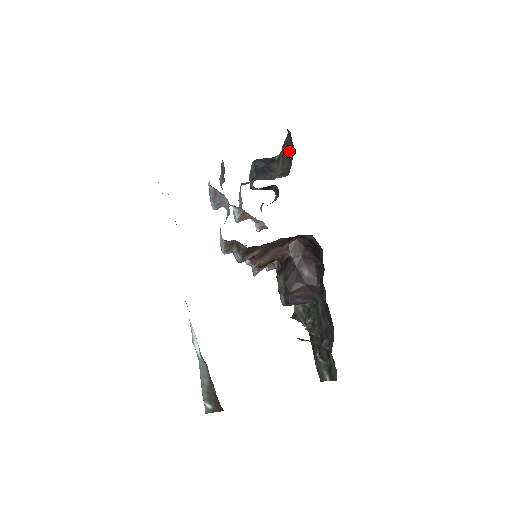
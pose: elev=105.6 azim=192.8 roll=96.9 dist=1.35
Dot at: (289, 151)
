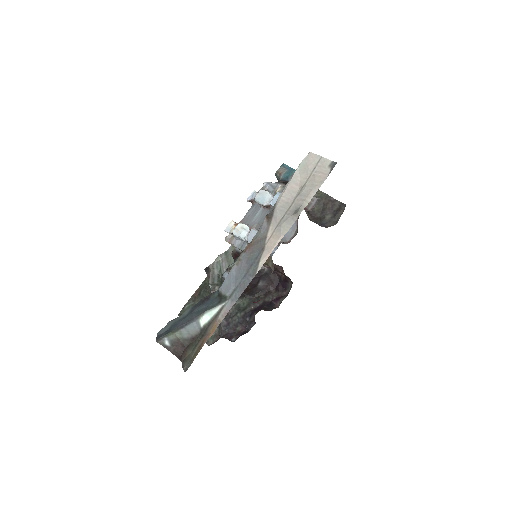
Dot at: (328, 209)
